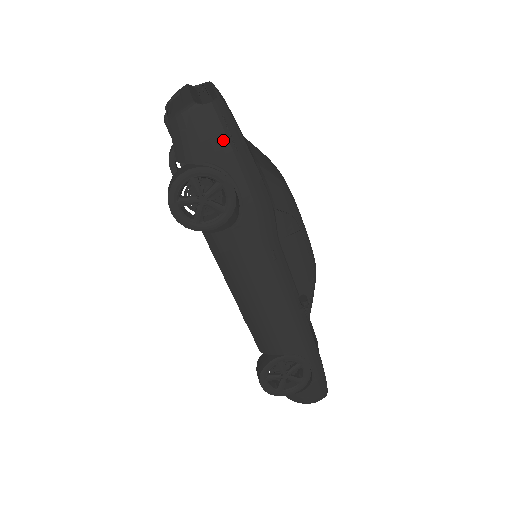
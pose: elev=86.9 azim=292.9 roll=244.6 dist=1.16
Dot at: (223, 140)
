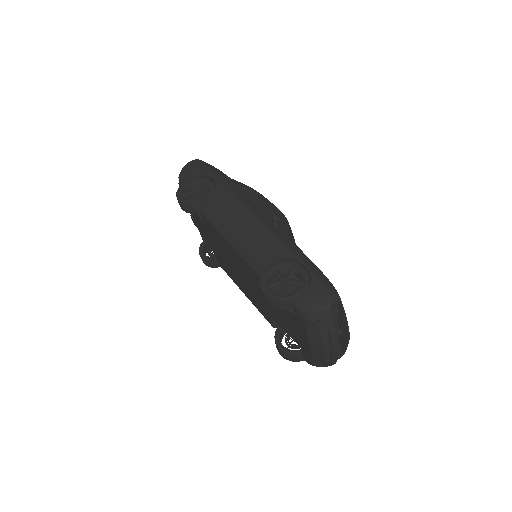
Dot at: (202, 166)
